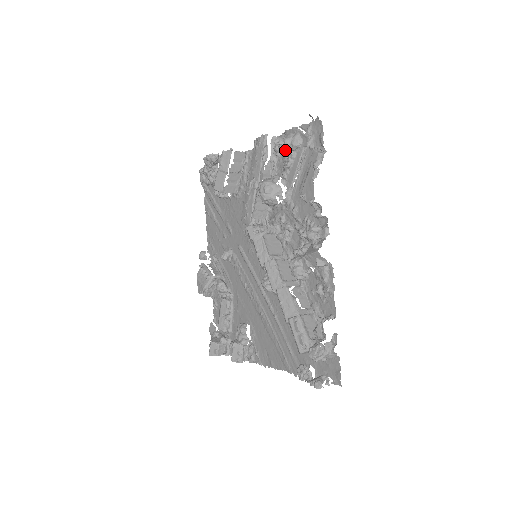
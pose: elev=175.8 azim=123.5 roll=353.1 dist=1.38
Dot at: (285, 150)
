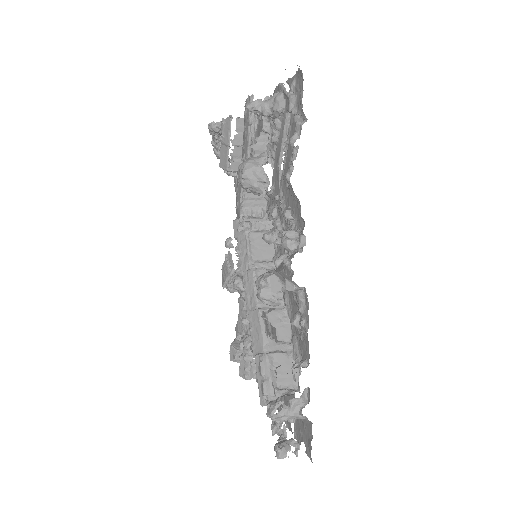
Dot at: (271, 117)
